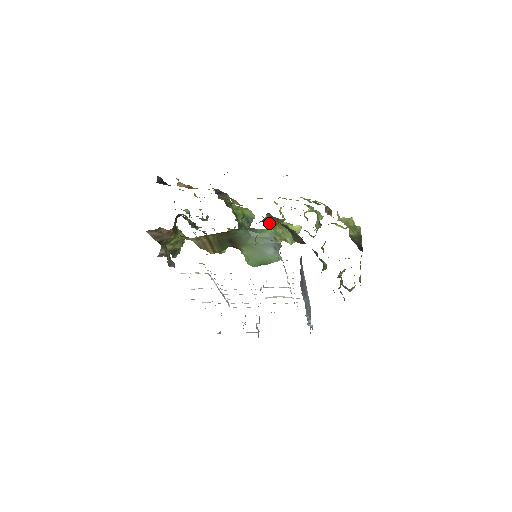
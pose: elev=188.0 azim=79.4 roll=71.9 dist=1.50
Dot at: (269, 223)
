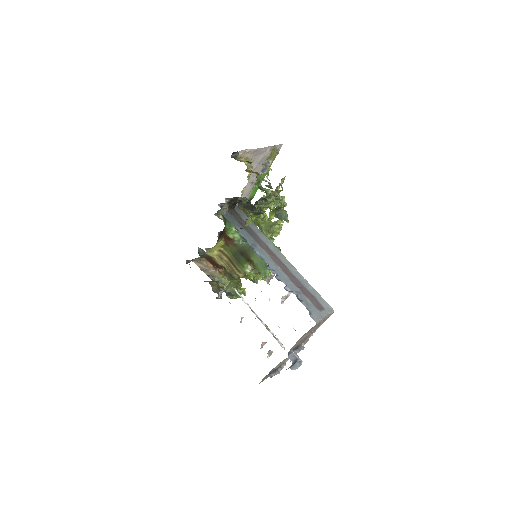
Dot at: (257, 225)
